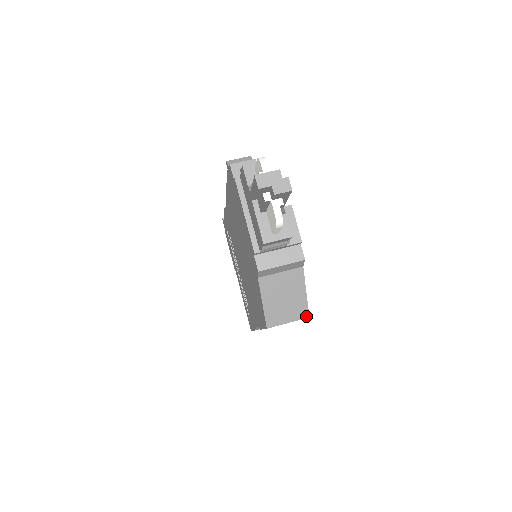
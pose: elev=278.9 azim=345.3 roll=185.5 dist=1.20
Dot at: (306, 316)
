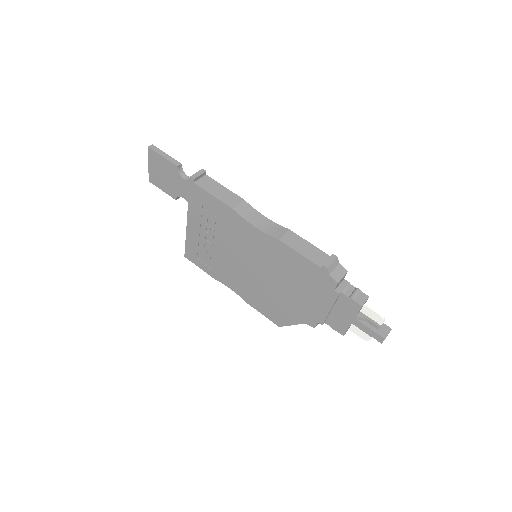
Dot at: occluded
